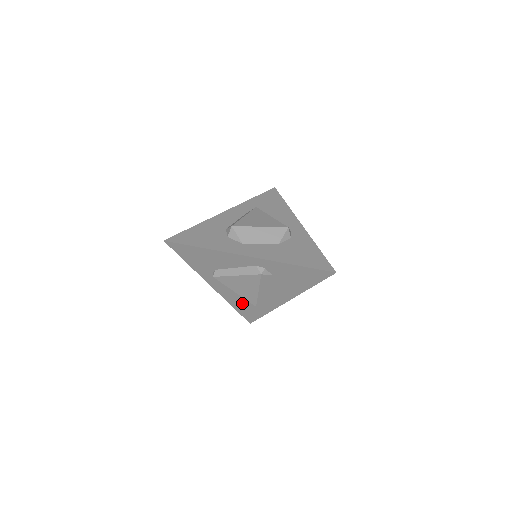
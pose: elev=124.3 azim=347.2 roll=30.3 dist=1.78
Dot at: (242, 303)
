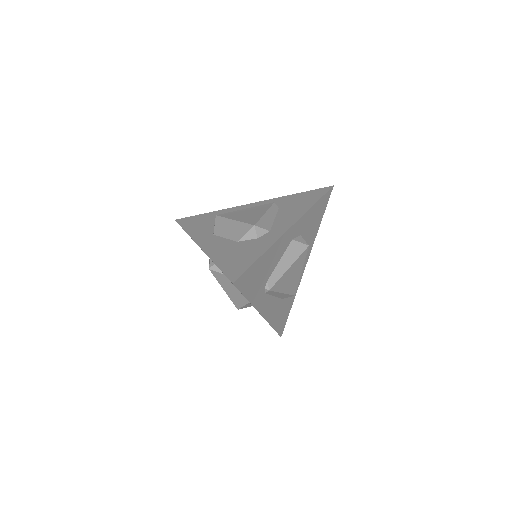
Dot at: occluded
